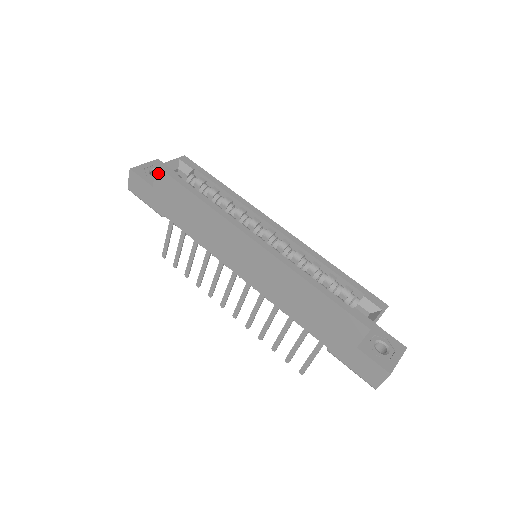
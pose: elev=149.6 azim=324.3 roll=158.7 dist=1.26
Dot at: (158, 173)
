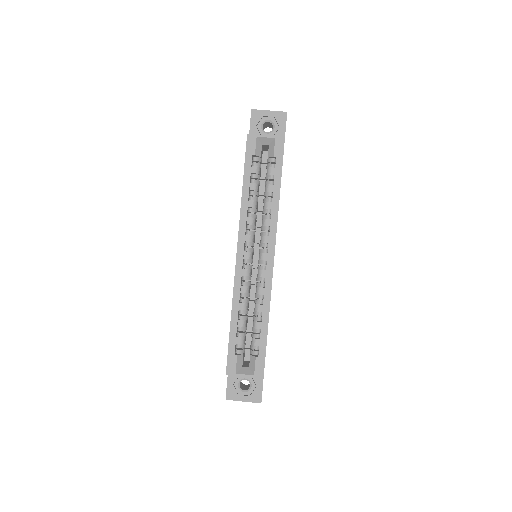
Dot at: (247, 139)
